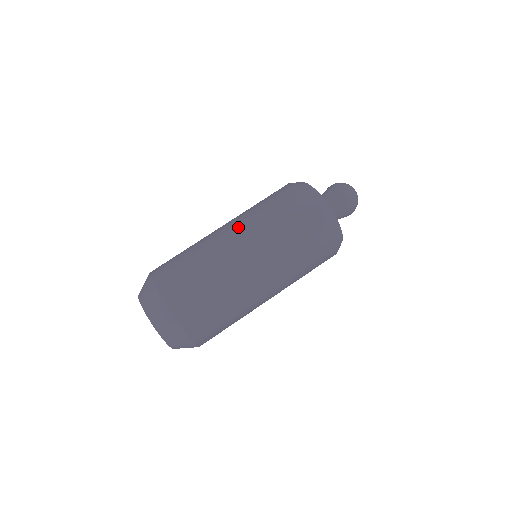
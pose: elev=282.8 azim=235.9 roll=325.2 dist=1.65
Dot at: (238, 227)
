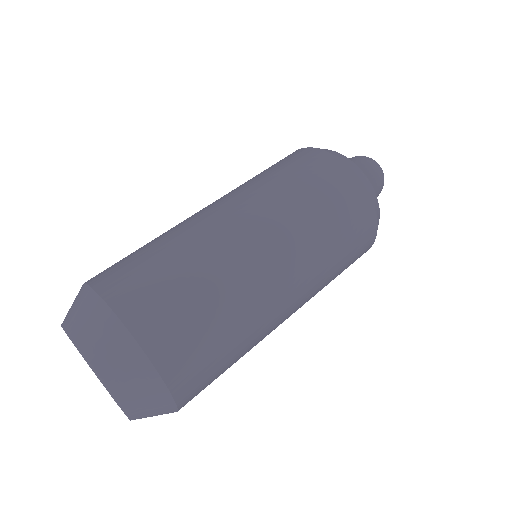
Dot at: occluded
